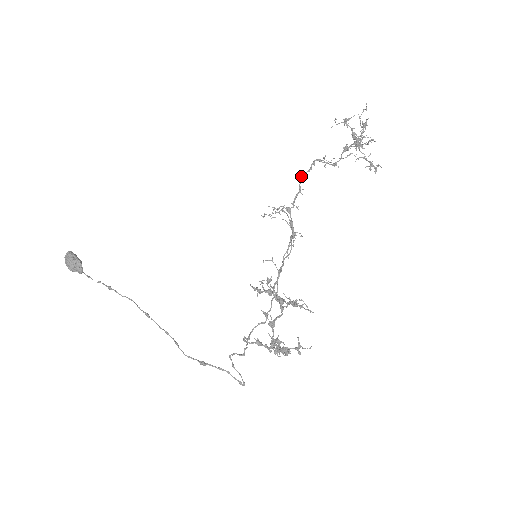
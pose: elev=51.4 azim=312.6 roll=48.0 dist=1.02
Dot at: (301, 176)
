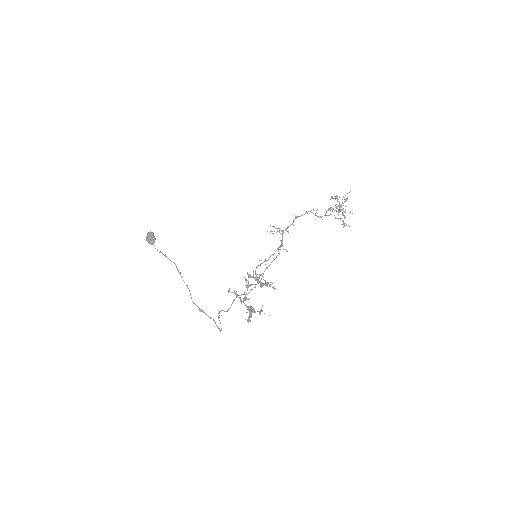
Dot at: (297, 216)
